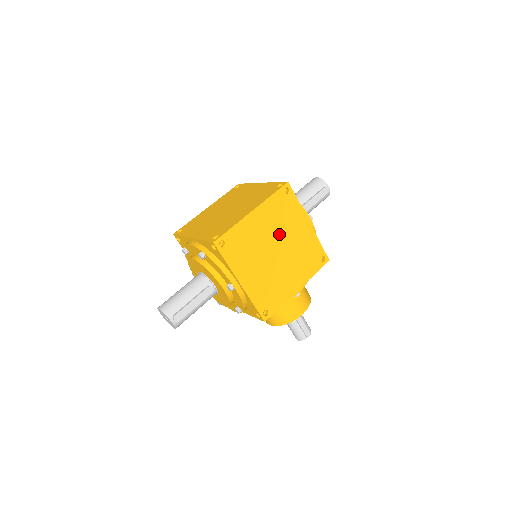
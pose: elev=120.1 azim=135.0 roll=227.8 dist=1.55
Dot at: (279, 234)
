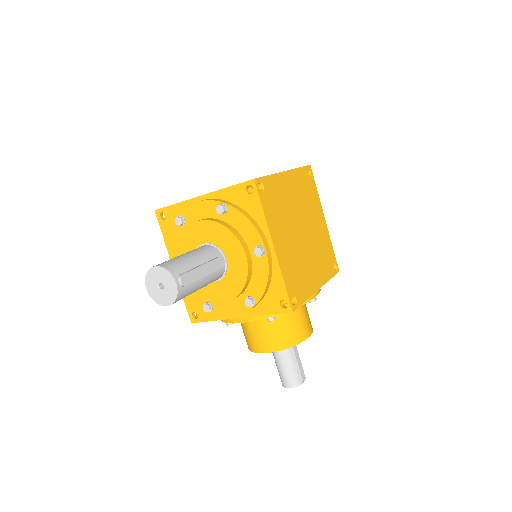
Dot at: (304, 213)
